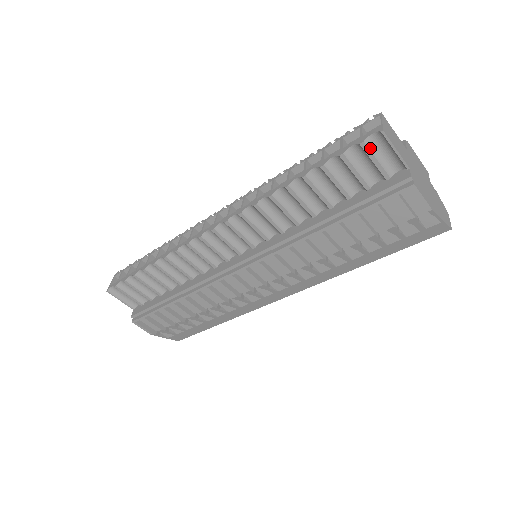
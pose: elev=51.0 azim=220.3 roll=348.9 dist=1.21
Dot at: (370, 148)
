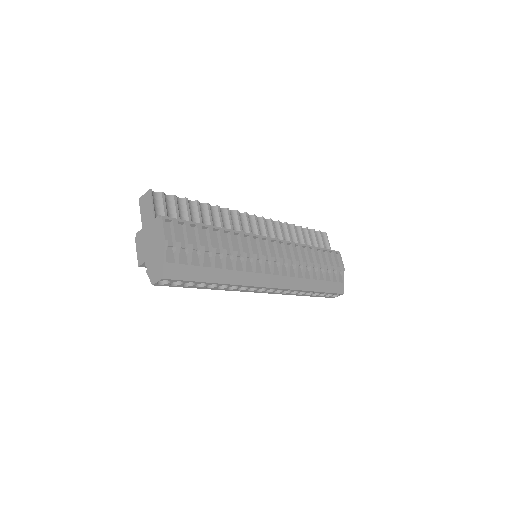
Dot at: (322, 235)
